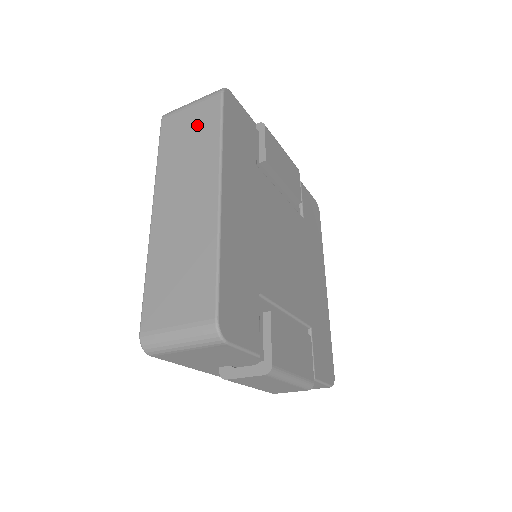
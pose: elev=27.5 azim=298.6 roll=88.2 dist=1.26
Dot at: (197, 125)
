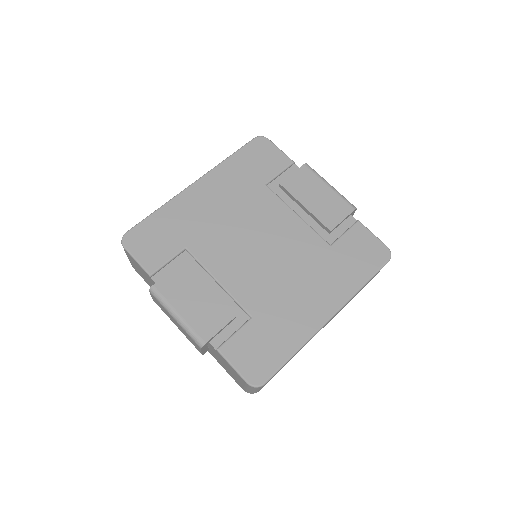
Dot at: occluded
